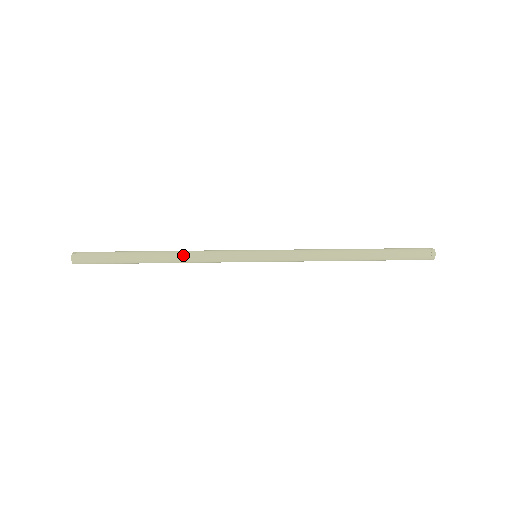
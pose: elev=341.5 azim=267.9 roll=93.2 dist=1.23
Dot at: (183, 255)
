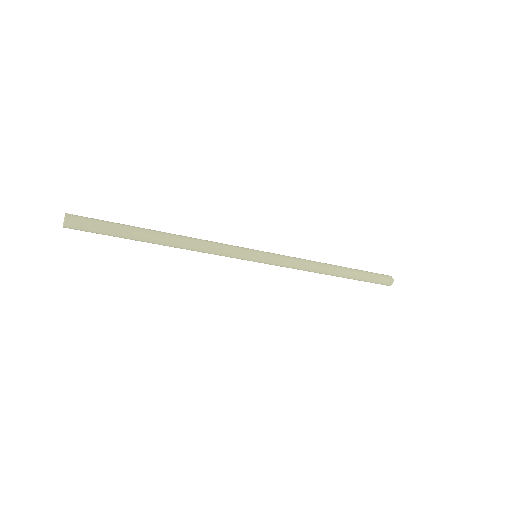
Dot at: (190, 244)
